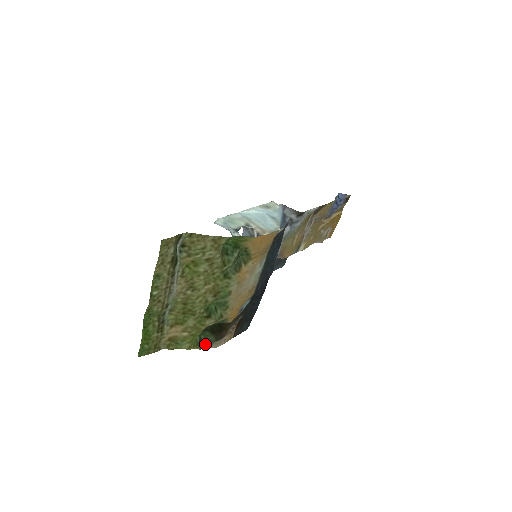
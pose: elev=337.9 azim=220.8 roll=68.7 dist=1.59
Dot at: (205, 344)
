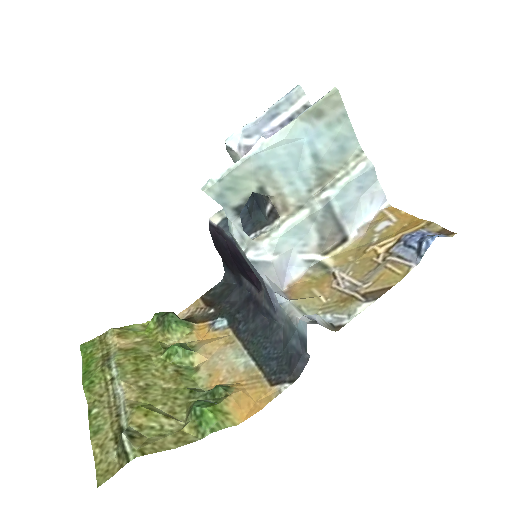
Dot at: occluded
